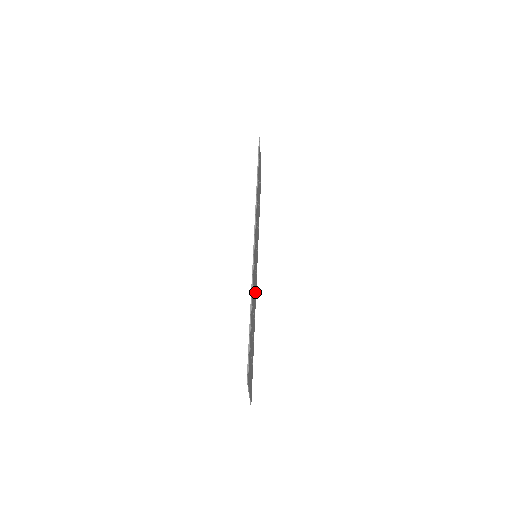
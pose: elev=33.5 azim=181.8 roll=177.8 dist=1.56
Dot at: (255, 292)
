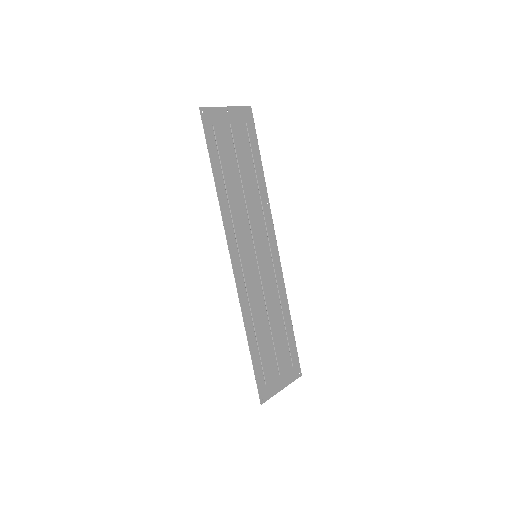
Dot at: (274, 282)
